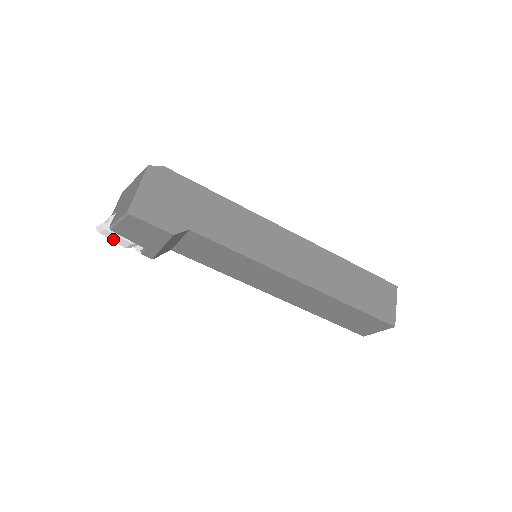
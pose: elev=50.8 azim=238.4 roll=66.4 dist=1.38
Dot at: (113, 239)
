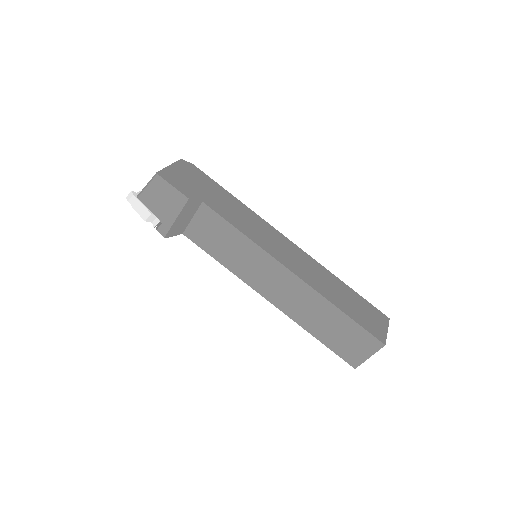
Dot at: (137, 209)
